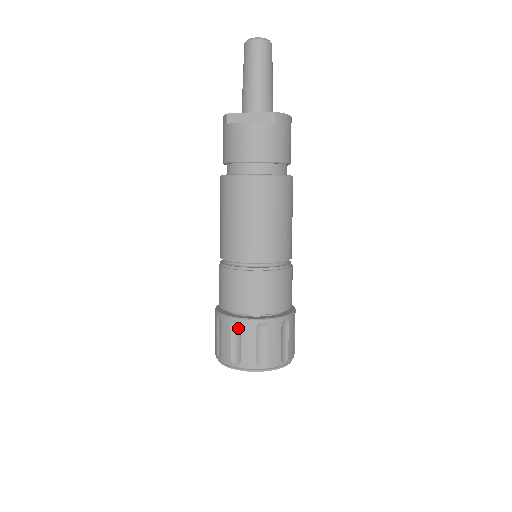
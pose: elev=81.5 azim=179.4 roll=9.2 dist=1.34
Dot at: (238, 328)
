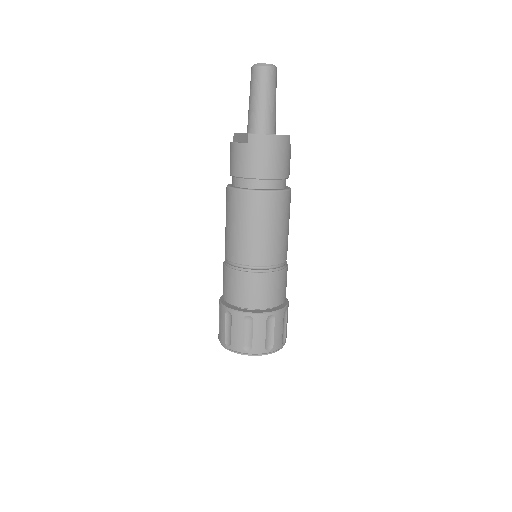
Dot at: (220, 309)
